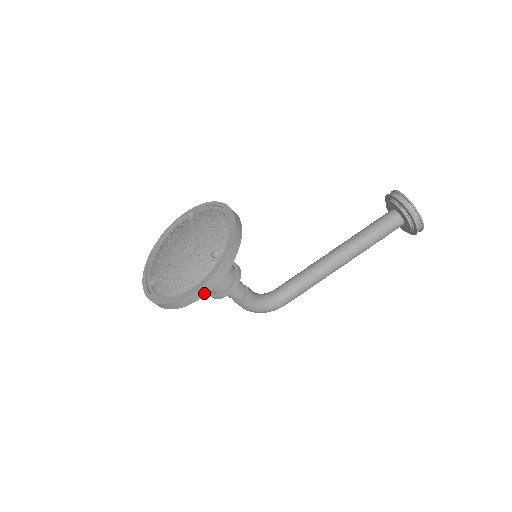
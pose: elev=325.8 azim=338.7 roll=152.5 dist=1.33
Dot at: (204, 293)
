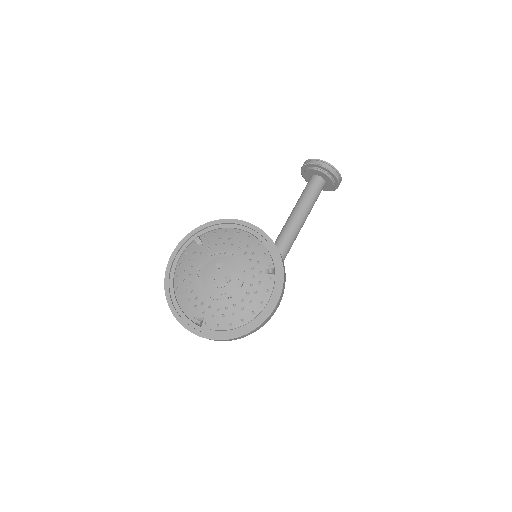
Dot at: (276, 309)
